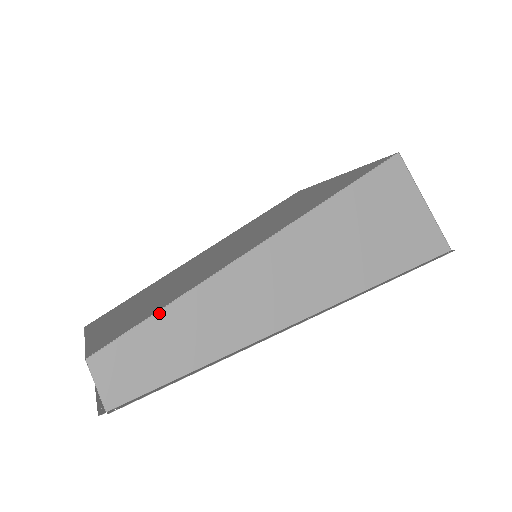
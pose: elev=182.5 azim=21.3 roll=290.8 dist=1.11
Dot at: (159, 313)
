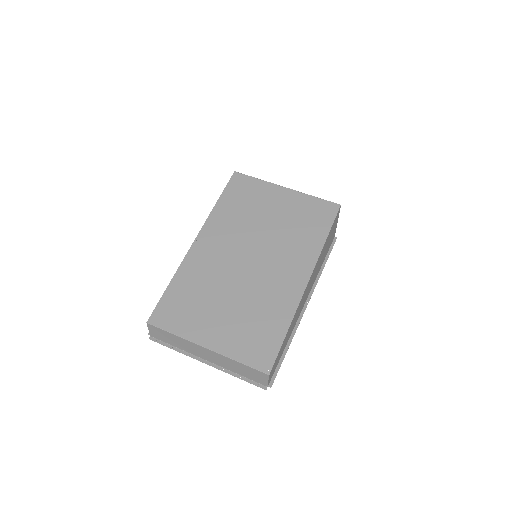
Dot at: occluded
